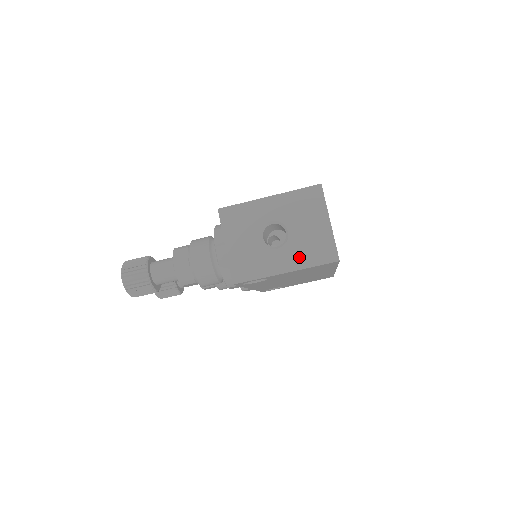
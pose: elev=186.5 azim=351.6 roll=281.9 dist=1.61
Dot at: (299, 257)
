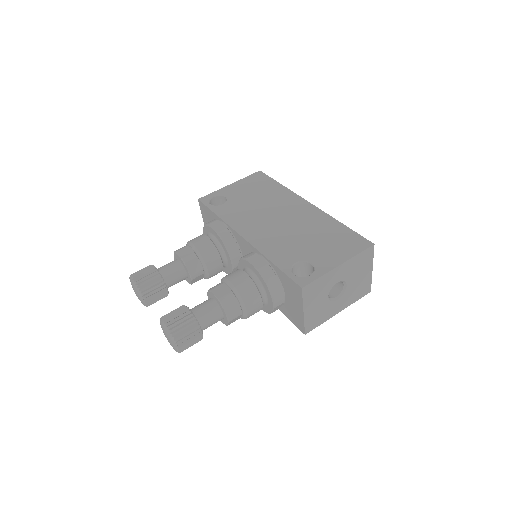
Dot at: (349, 299)
